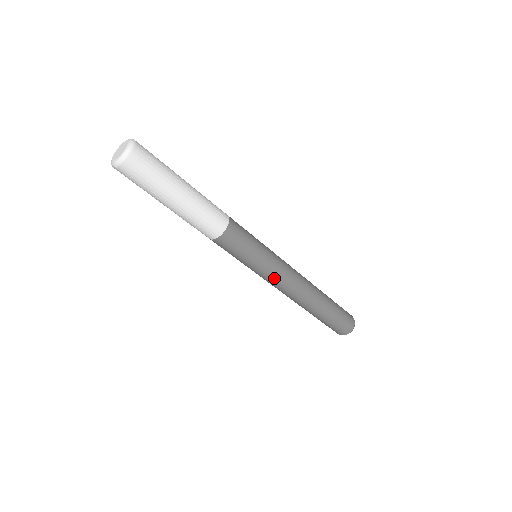
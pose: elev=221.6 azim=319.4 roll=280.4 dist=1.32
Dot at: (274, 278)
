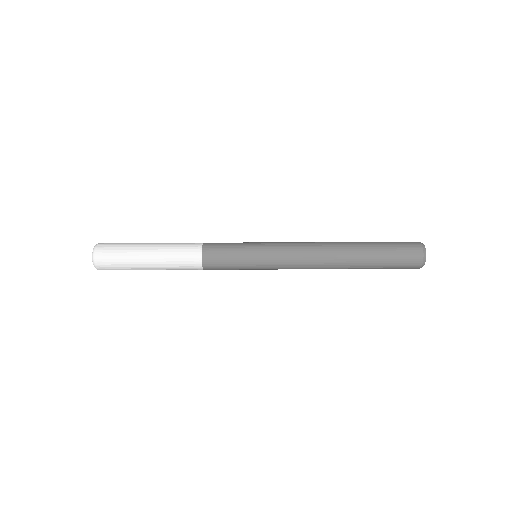
Dot at: (282, 264)
